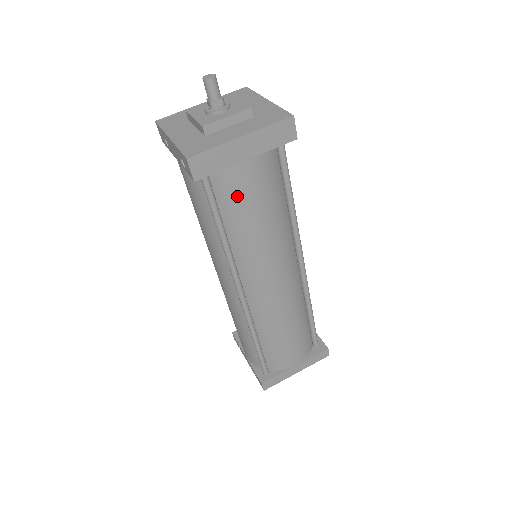
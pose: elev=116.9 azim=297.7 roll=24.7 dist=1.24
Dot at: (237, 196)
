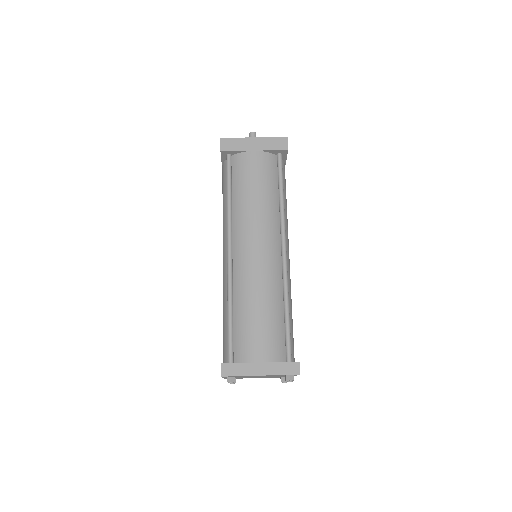
Dot at: (244, 171)
